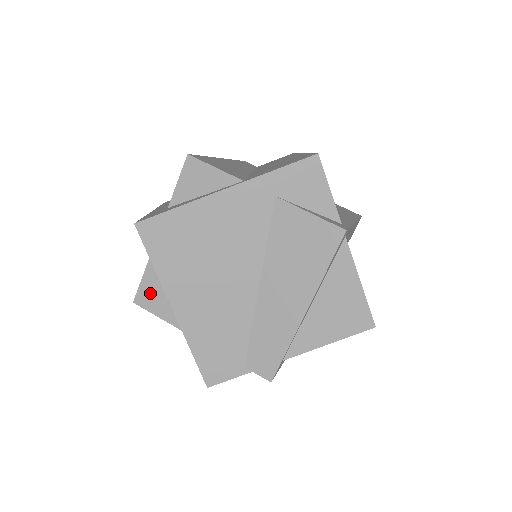
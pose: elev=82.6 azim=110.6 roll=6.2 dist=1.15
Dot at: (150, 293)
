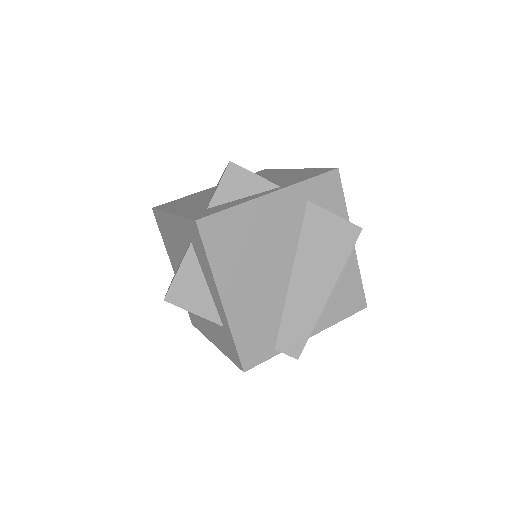
Dot at: (183, 290)
